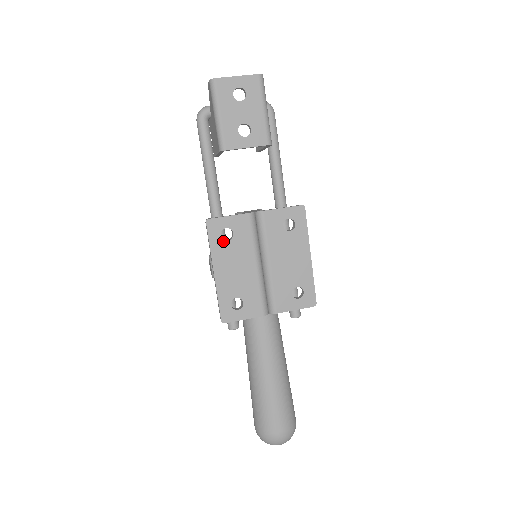
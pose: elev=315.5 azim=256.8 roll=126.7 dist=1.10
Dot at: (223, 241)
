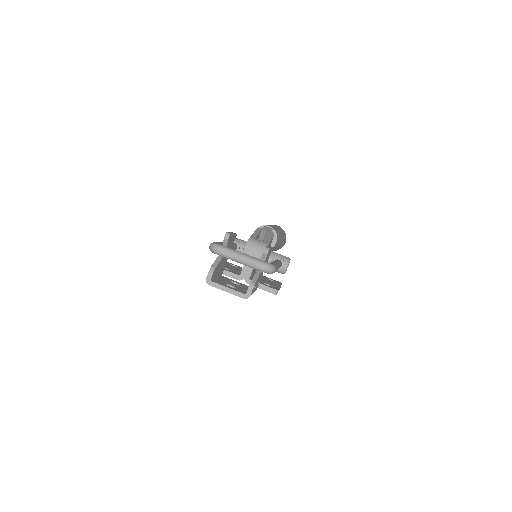
Dot at: occluded
